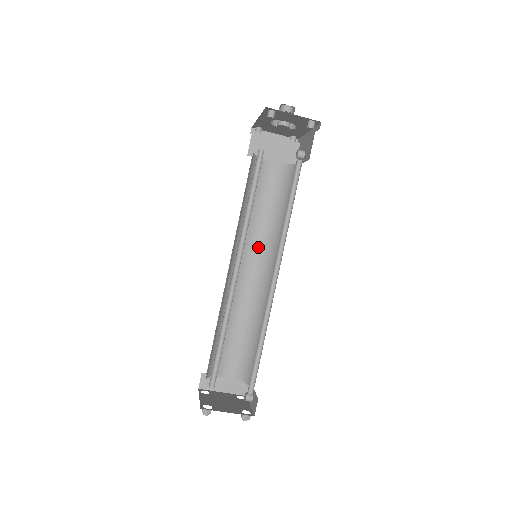
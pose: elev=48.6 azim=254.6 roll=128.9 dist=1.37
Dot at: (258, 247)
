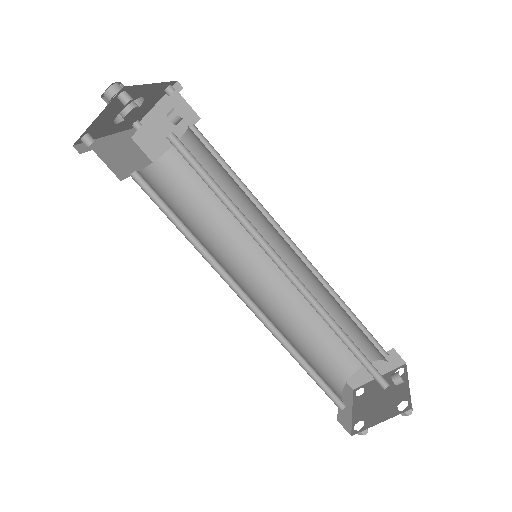
Dot at: (259, 232)
